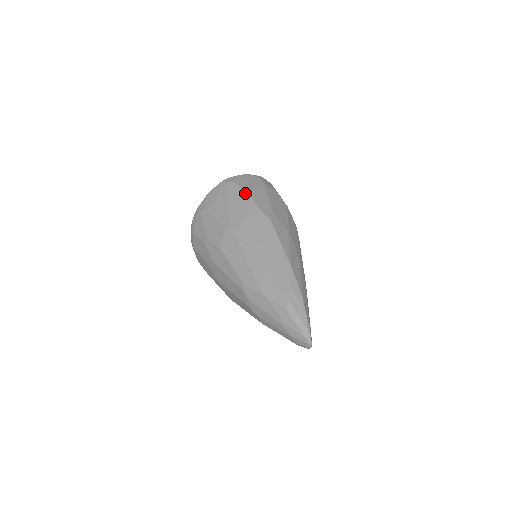
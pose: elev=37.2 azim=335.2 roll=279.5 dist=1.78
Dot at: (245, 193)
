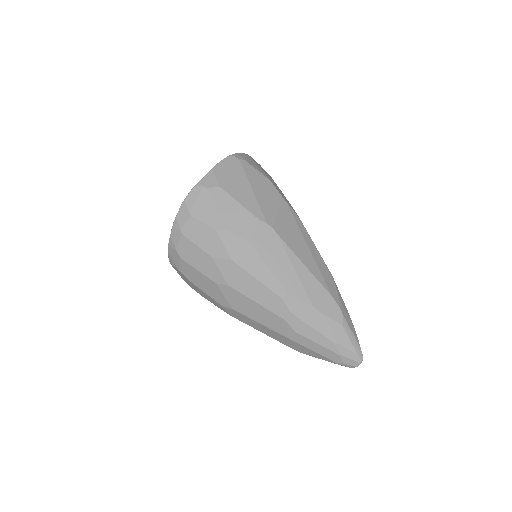
Dot at: (266, 179)
